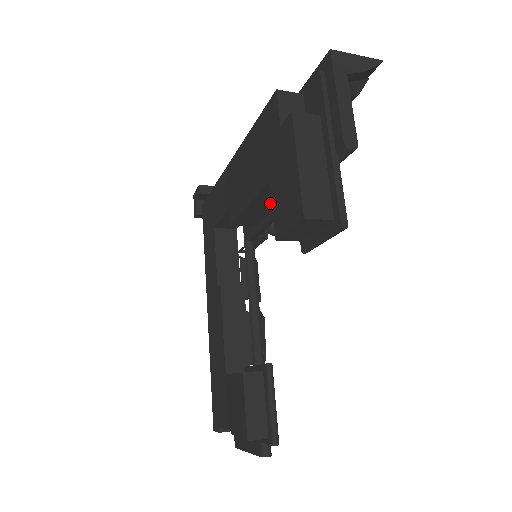
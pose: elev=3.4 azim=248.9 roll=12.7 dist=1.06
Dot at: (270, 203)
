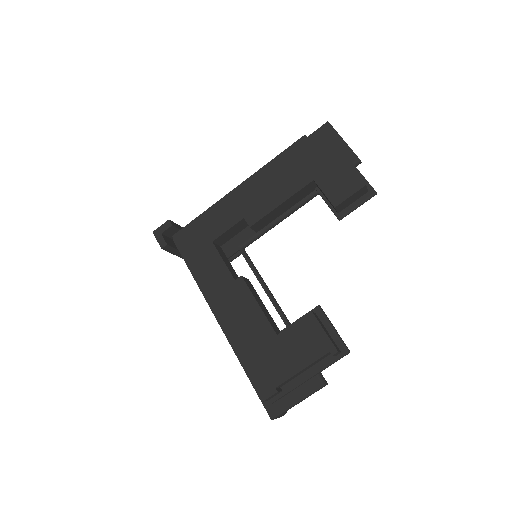
Dot at: (290, 205)
